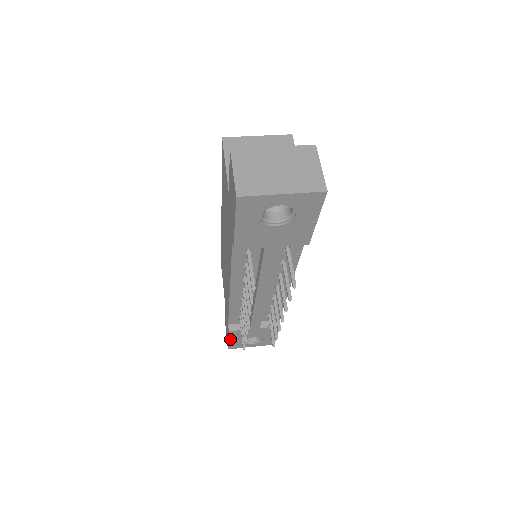
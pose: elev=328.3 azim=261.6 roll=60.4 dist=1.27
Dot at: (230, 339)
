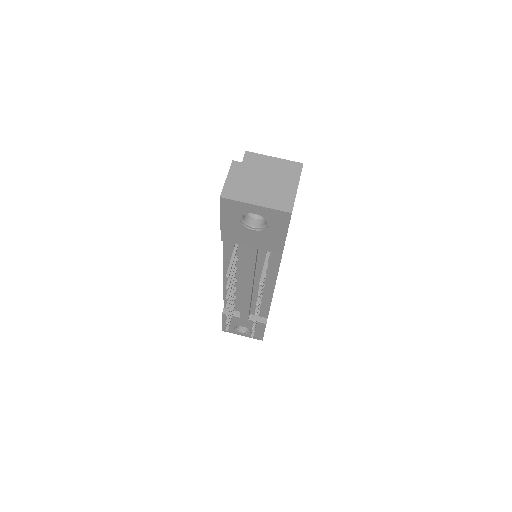
Dot at: (224, 321)
